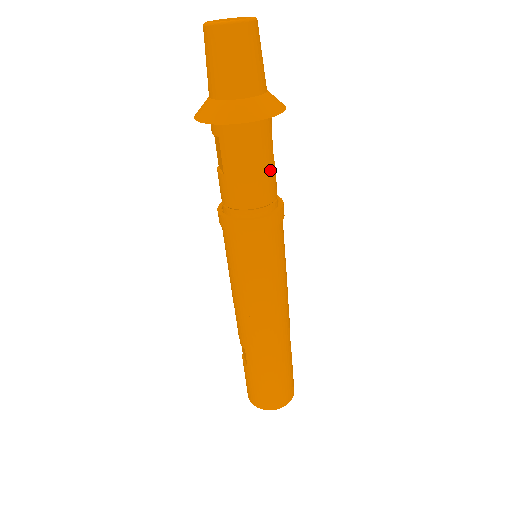
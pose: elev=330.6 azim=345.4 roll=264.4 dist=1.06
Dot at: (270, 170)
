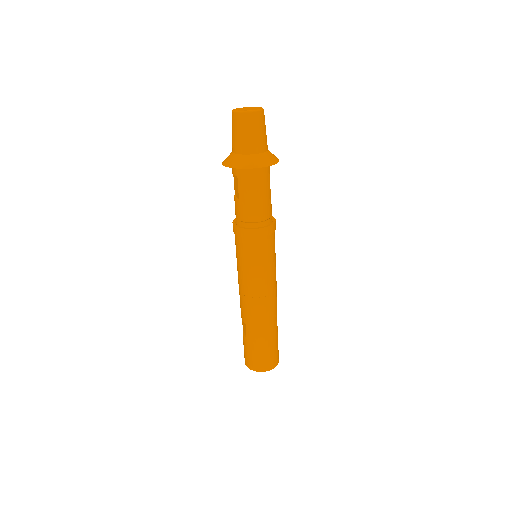
Dot at: (268, 198)
